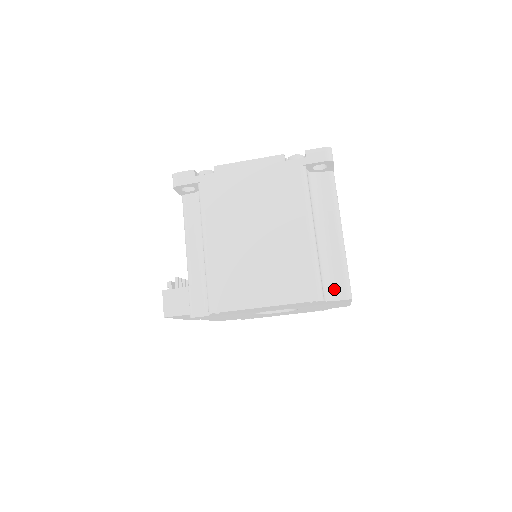
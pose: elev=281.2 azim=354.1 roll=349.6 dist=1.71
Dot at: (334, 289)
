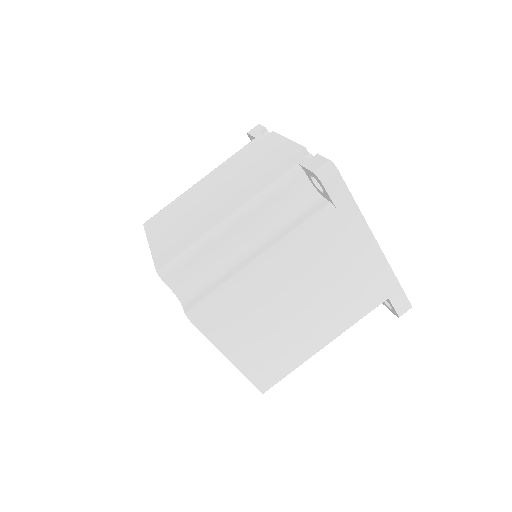
Dot at: (194, 295)
